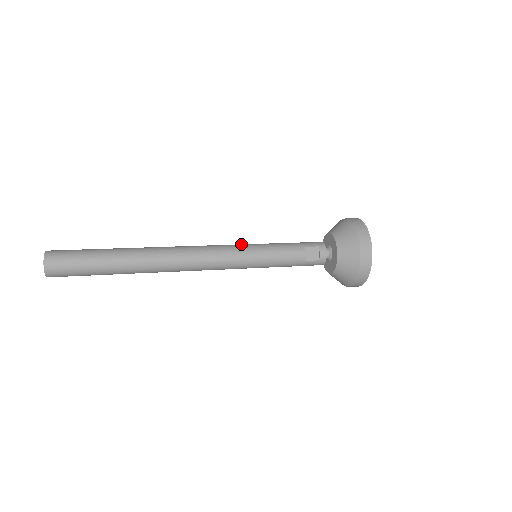
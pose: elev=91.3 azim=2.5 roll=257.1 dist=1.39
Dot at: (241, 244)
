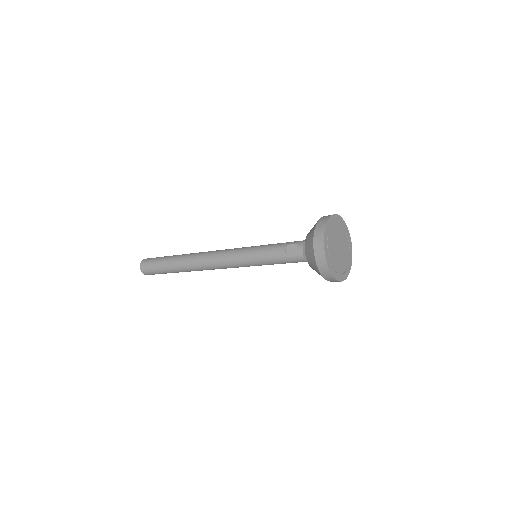
Dot at: (245, 247)
